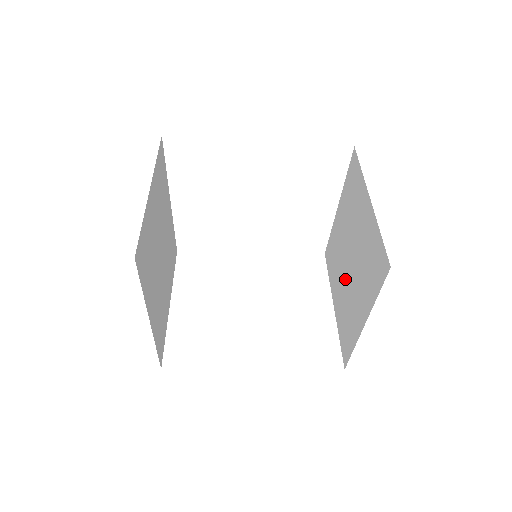
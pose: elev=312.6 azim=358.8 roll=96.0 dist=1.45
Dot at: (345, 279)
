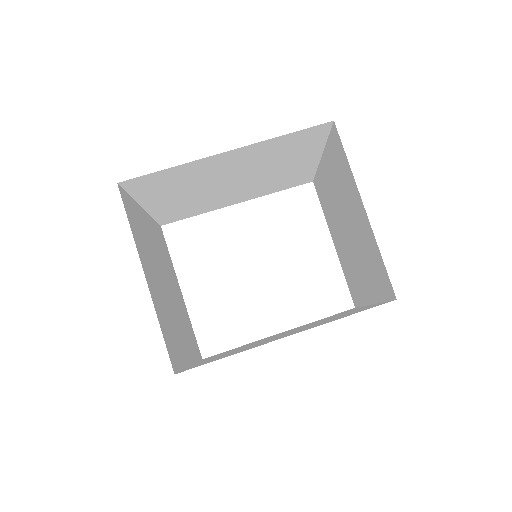
Dot at: (355, 249)
